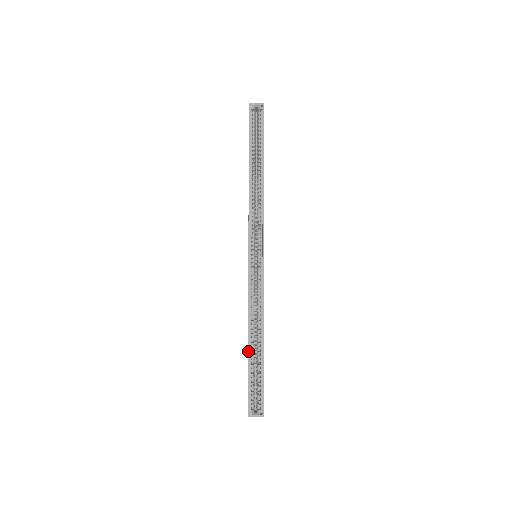
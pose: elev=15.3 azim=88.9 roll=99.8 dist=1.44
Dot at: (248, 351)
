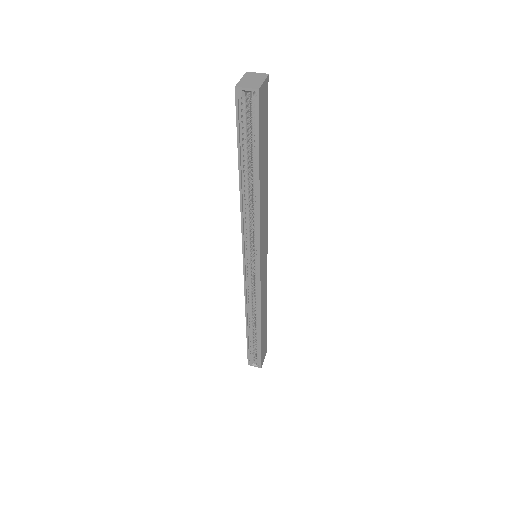
Dot at: (246, 331)
